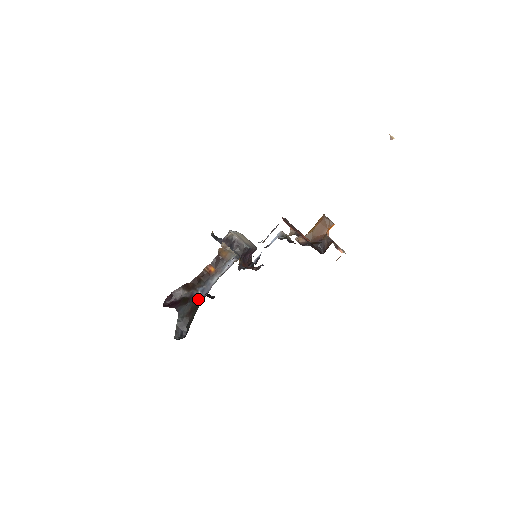
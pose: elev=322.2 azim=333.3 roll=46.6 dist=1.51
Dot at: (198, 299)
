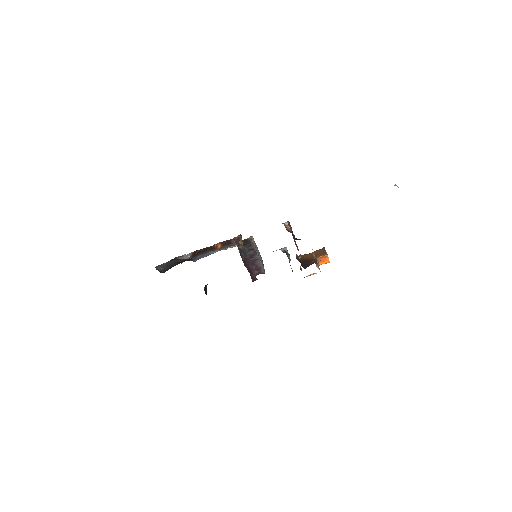
Dot at: (194, 259)
